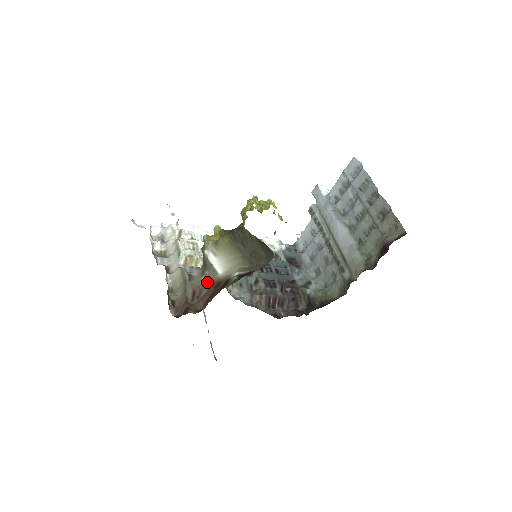
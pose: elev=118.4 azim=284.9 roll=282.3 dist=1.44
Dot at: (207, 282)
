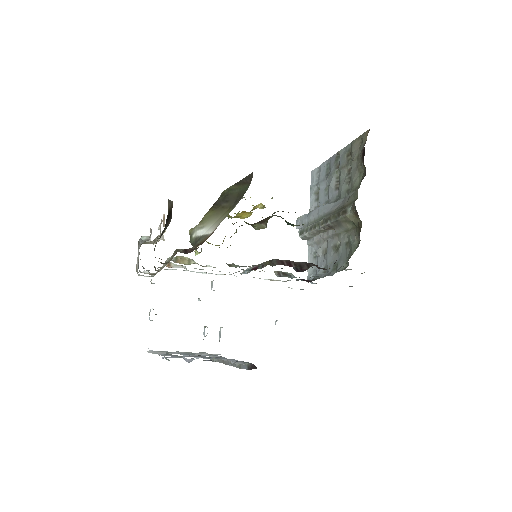
Dot at: (199, 243)
